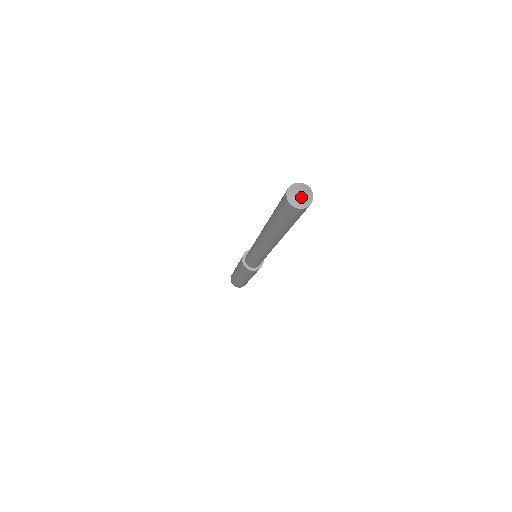
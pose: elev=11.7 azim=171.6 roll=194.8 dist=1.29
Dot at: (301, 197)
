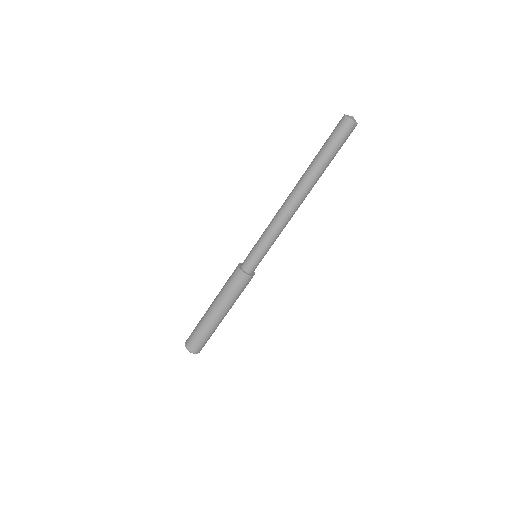
Dot at: (352, 117)
